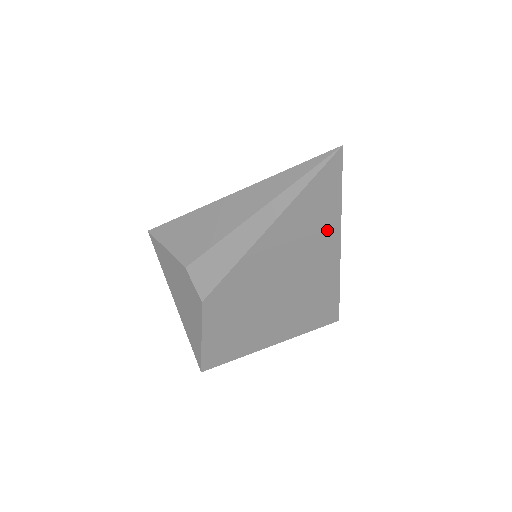
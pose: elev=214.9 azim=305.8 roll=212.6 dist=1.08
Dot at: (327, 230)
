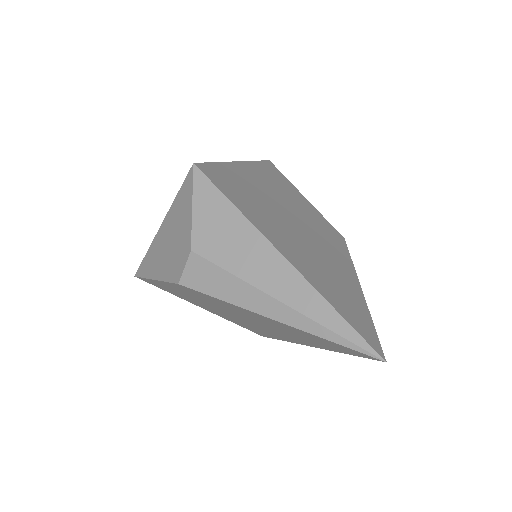
Dot at: (315, 344)
